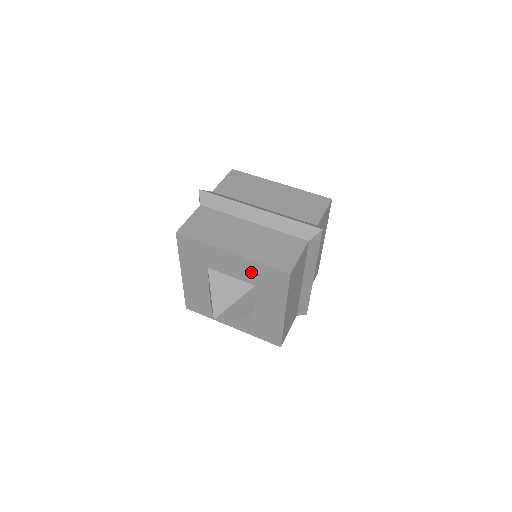
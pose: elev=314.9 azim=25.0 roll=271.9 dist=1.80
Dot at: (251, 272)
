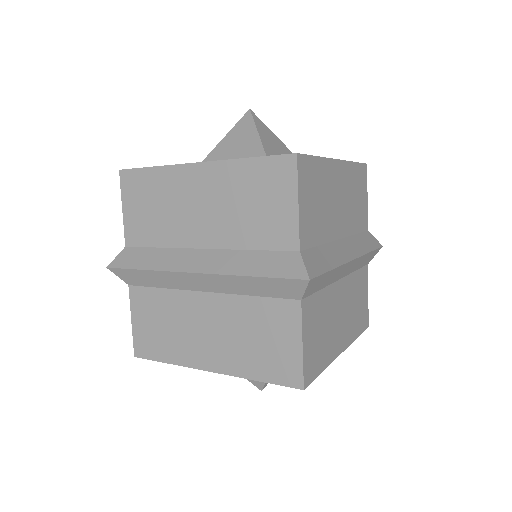
Dot at: occluded
